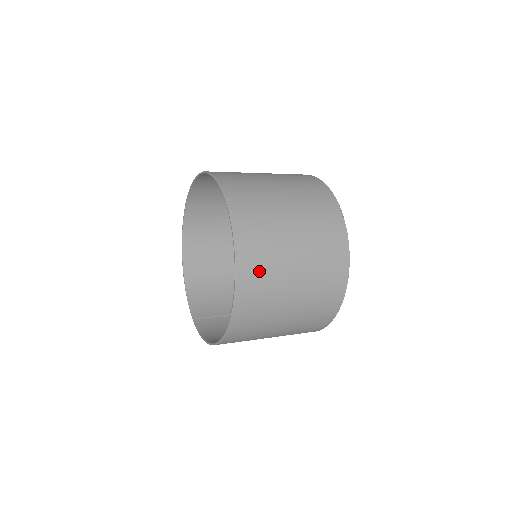
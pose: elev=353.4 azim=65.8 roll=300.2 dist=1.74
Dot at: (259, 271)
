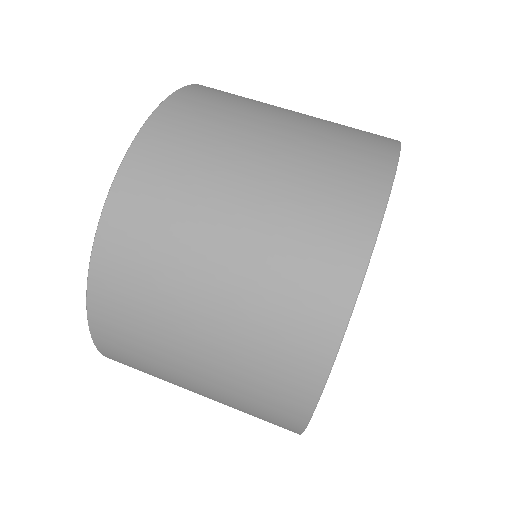
Dot at: (138, 369)
